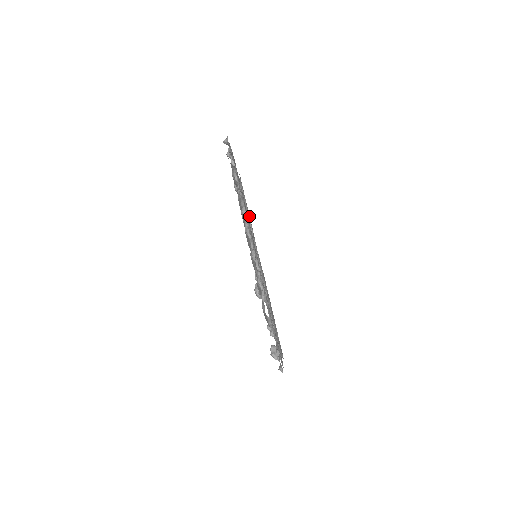
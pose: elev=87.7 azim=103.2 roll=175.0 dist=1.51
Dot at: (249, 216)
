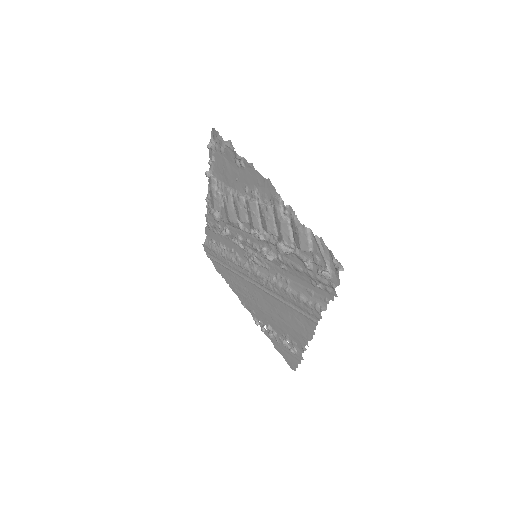
Dot at: (230, 249)
